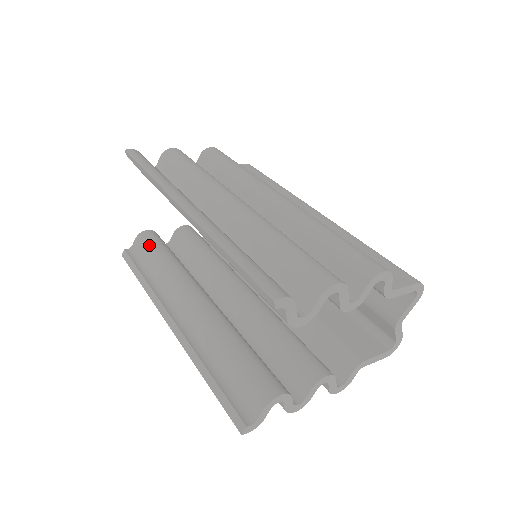
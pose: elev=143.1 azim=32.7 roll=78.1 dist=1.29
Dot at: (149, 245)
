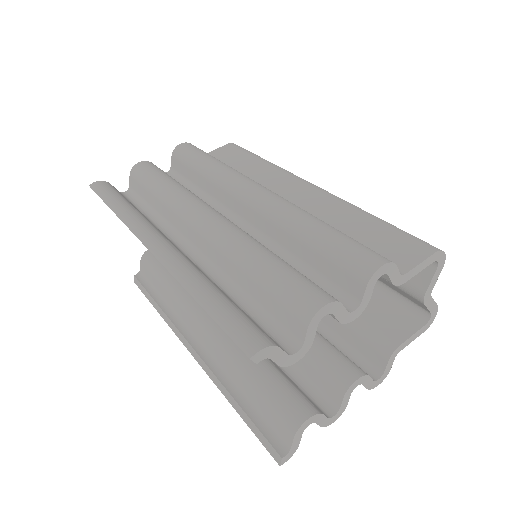
Dot at: (153, 267)
